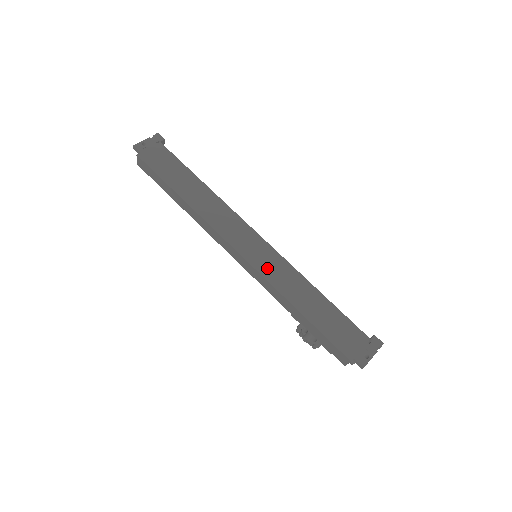
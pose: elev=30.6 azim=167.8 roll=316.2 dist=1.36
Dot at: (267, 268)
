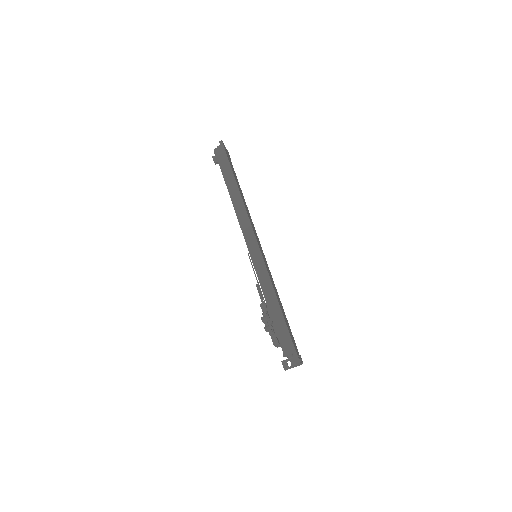
Dot at: (266, 265)
